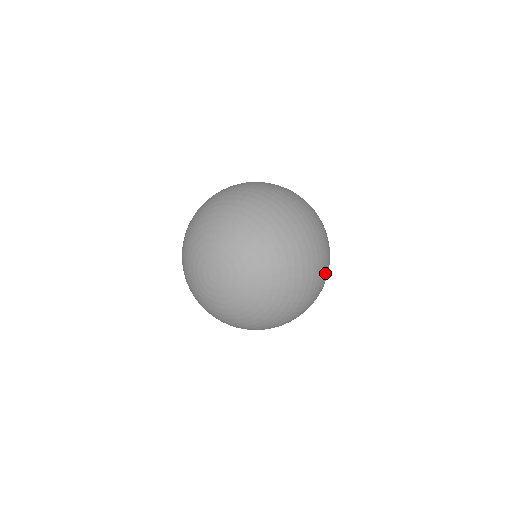
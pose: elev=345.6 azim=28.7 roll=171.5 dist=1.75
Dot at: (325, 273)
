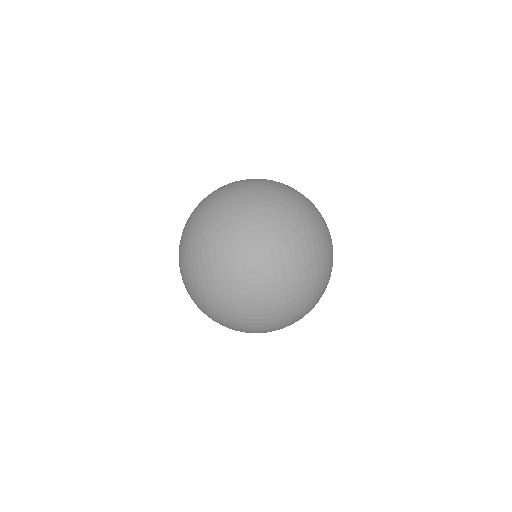
Dot at: occluded
